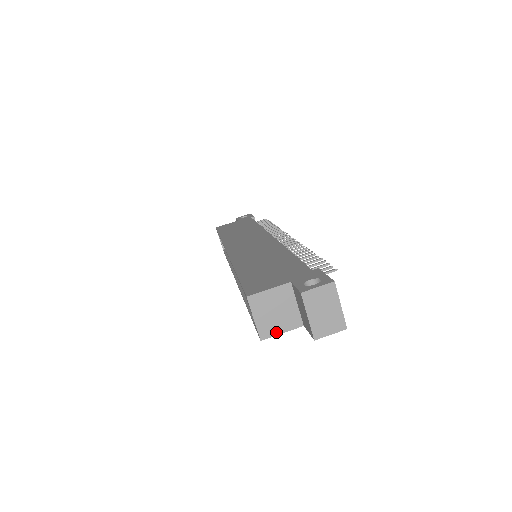
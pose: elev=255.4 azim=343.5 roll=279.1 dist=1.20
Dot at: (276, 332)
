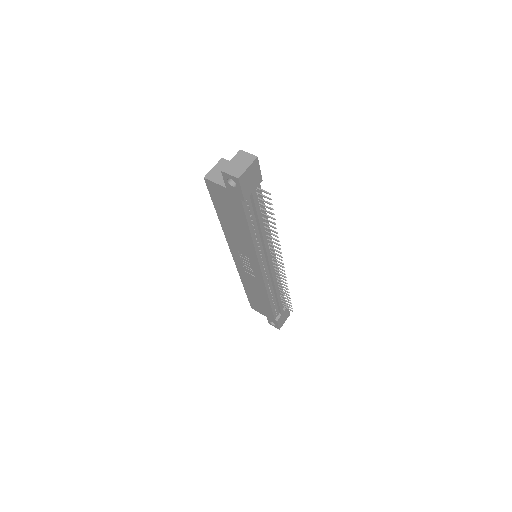
Dot at: (213, 180)
